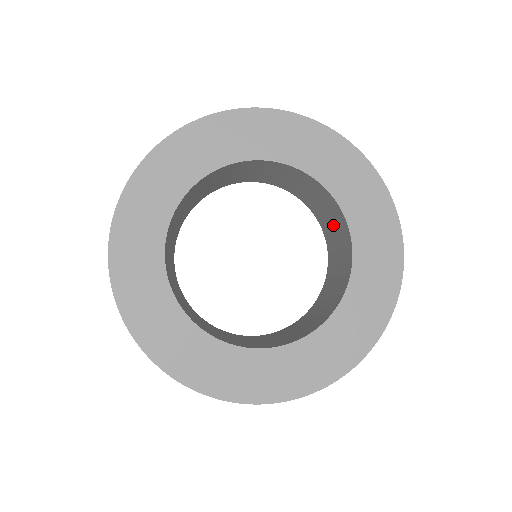
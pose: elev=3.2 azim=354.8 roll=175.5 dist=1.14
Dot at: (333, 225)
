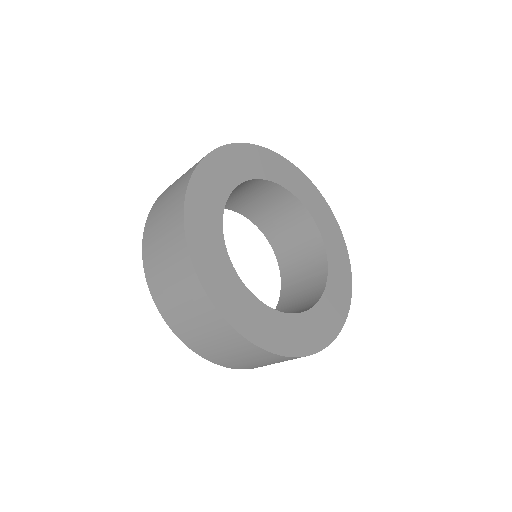
Dot at: (304, 273)
